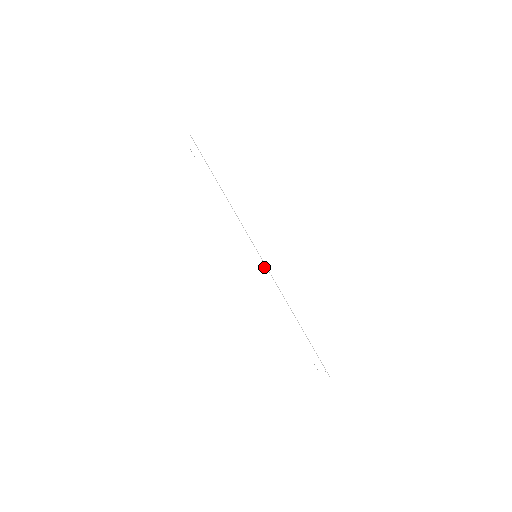
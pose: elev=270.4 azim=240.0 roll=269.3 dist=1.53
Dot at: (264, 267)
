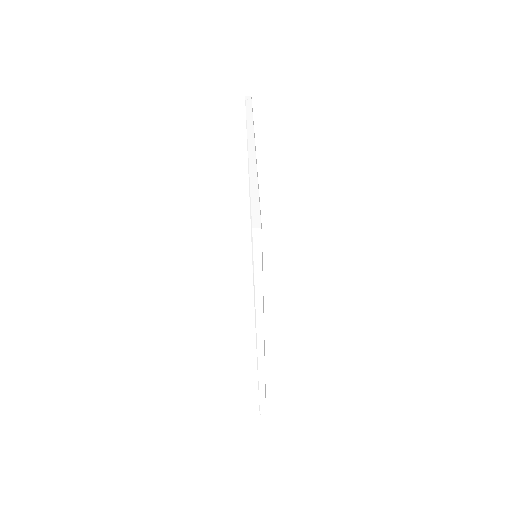
Dot at: (262, 353)
